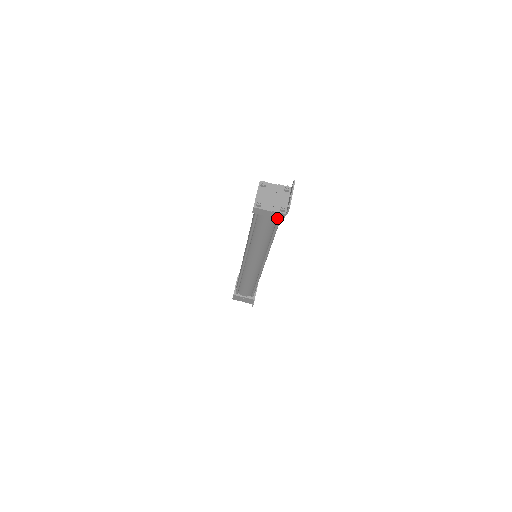
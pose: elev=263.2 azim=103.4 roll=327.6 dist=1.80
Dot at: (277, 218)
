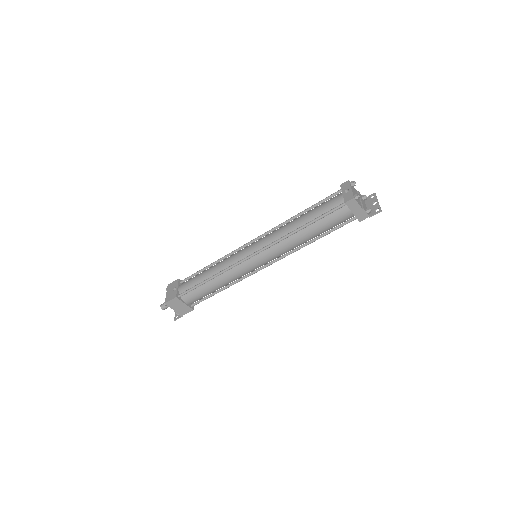
Dot at: (357, 217)
